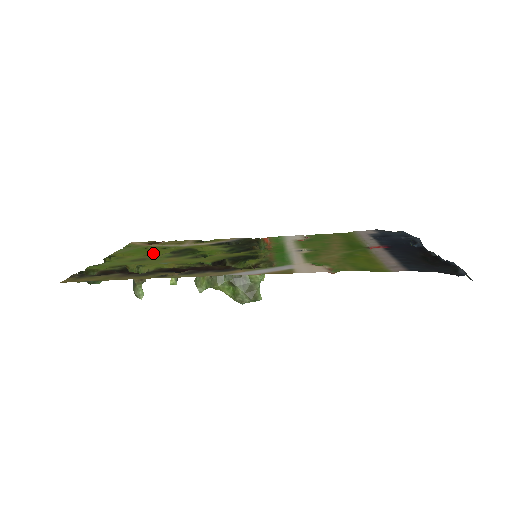
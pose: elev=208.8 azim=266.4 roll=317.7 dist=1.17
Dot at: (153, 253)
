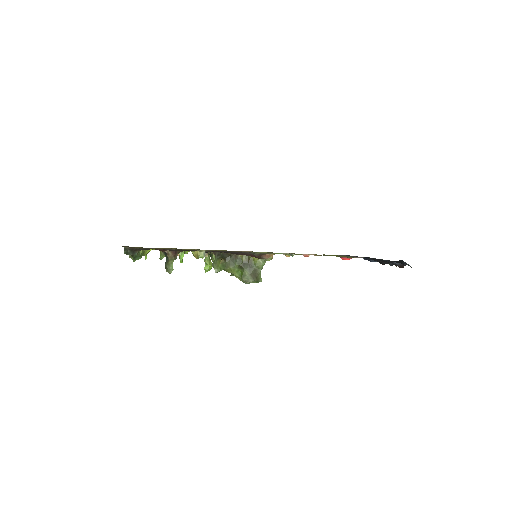
Dot at: occluded
